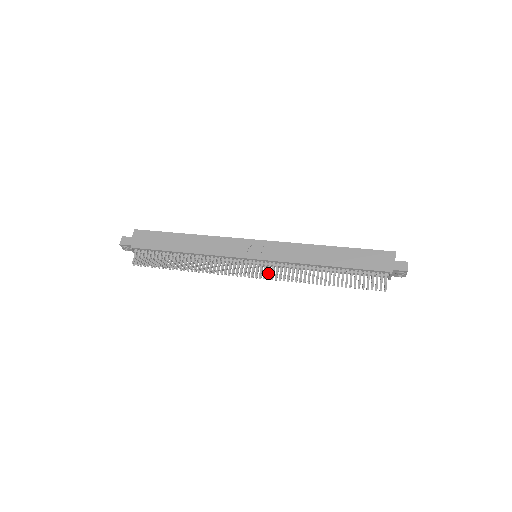
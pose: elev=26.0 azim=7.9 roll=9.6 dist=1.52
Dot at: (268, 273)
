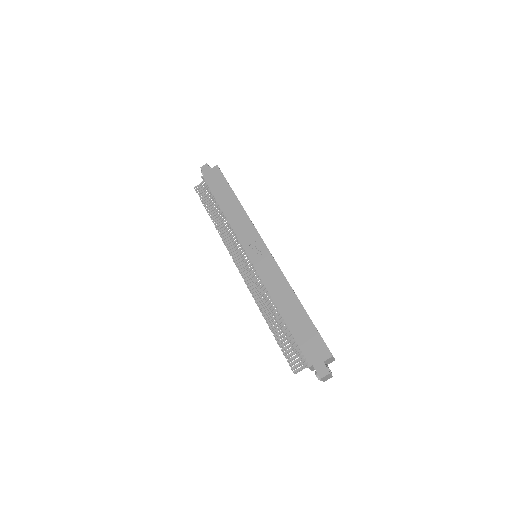
Dot at: (247, 275)
